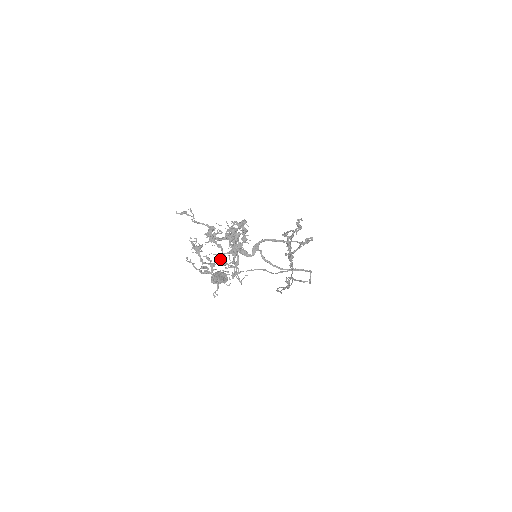
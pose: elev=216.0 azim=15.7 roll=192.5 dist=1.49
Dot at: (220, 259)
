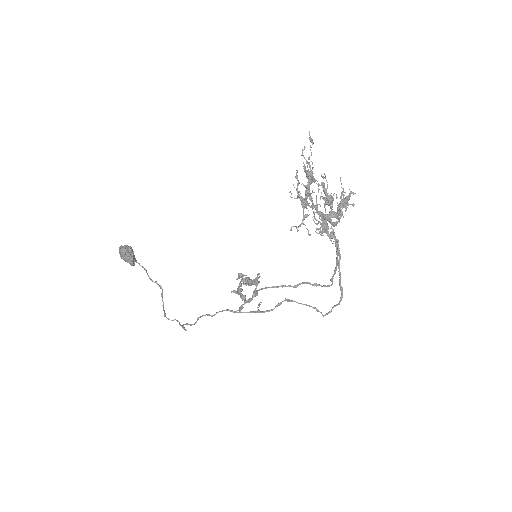
Dot at: (313, 207)
